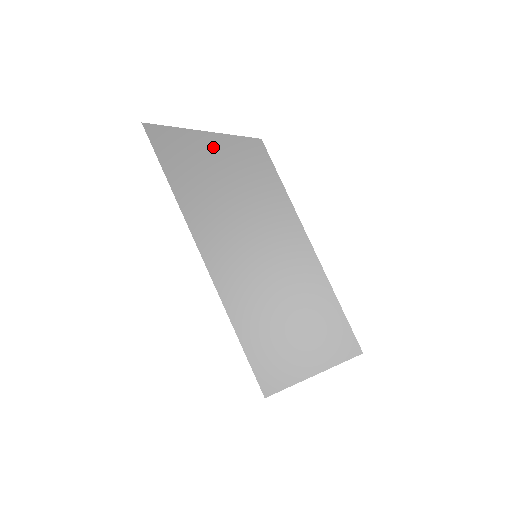
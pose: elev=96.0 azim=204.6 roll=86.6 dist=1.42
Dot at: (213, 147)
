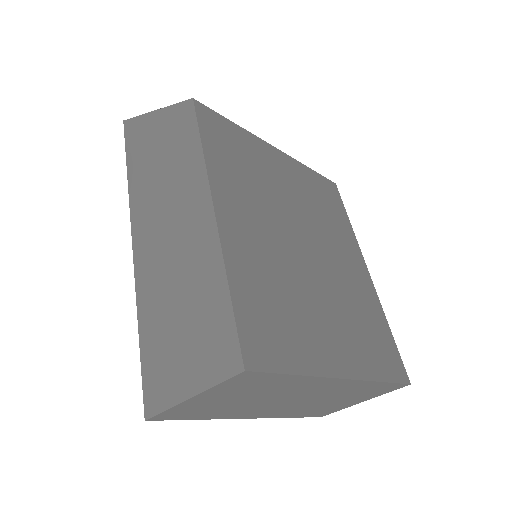
Dot at: (159, 123)
